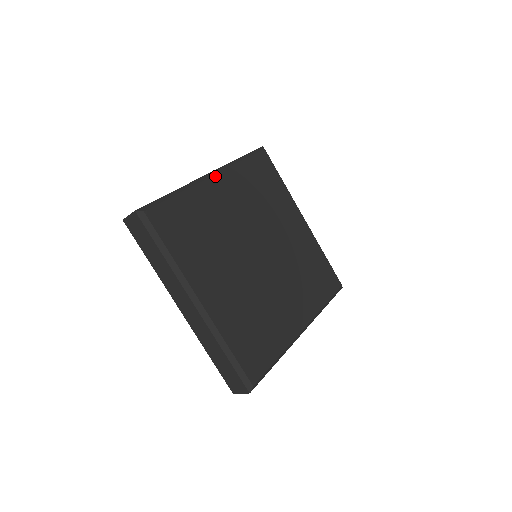
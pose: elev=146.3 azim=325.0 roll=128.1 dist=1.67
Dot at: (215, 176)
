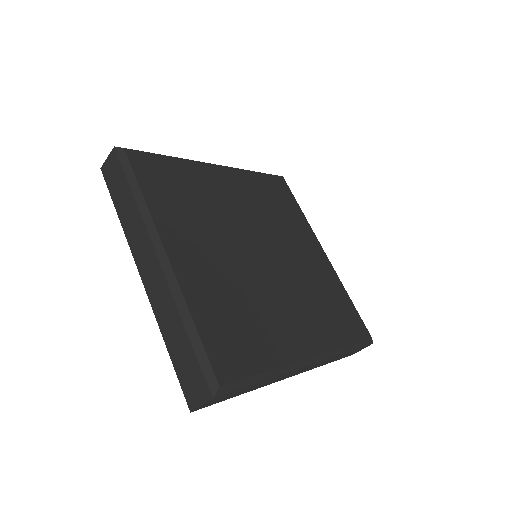
Dot at: (167, 251)
